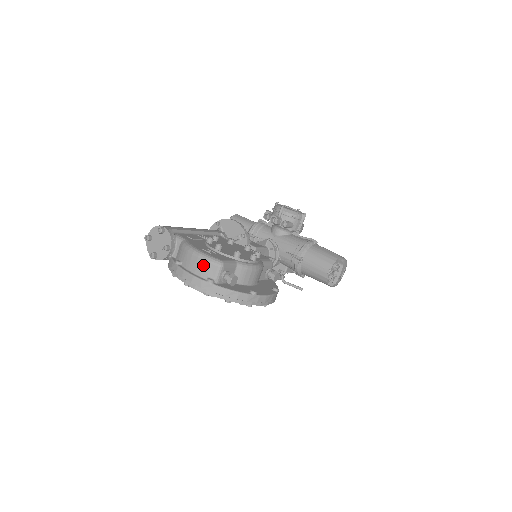
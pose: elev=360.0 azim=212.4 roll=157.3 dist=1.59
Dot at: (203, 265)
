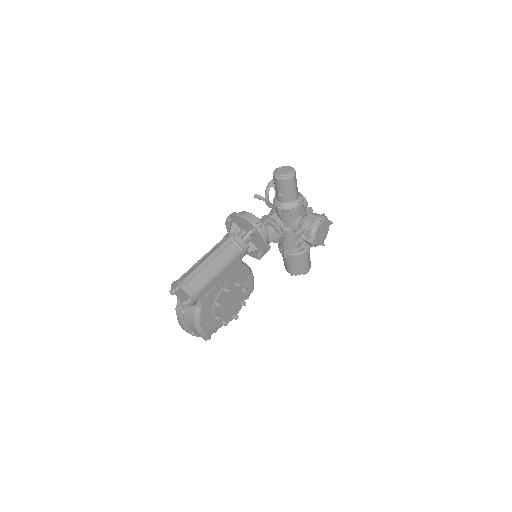
Dot at: (196, 333)
